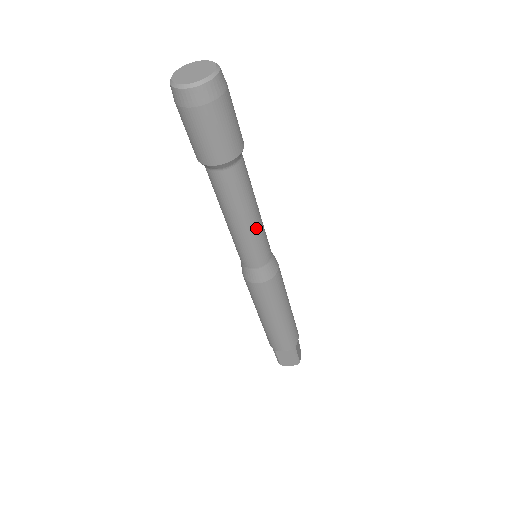
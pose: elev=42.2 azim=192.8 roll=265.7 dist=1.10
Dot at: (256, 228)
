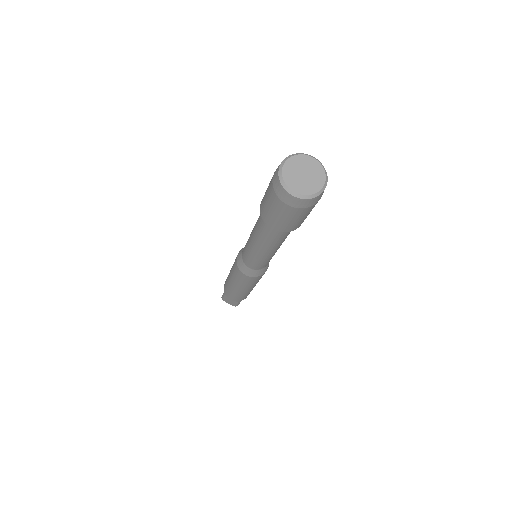
Dot at: (271, 255)
